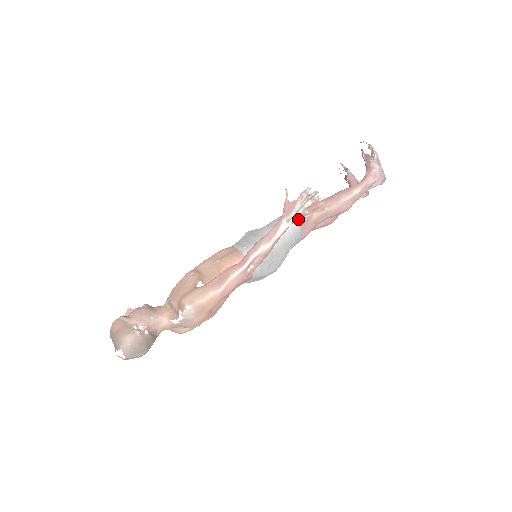
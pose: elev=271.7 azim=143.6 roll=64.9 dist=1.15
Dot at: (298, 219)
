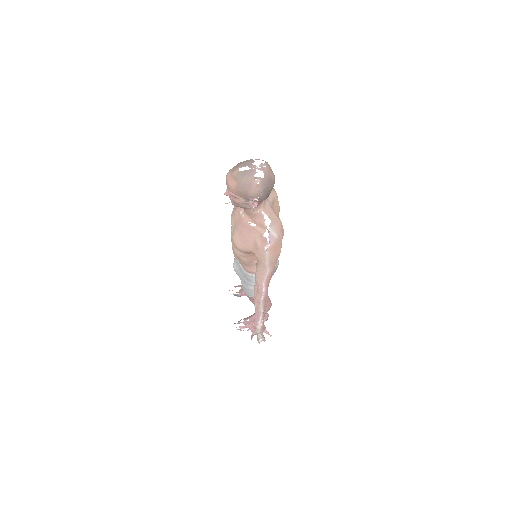
Dot at: occluded
